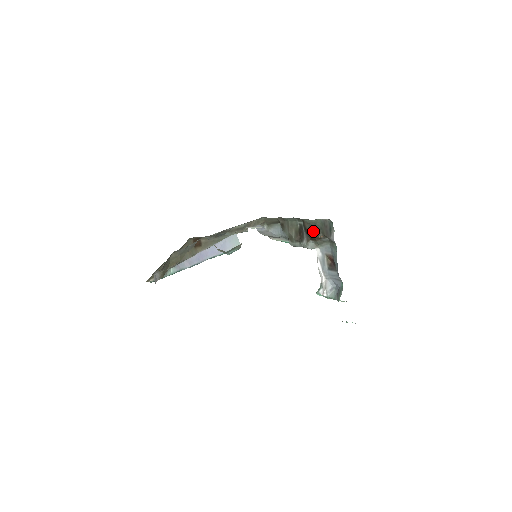
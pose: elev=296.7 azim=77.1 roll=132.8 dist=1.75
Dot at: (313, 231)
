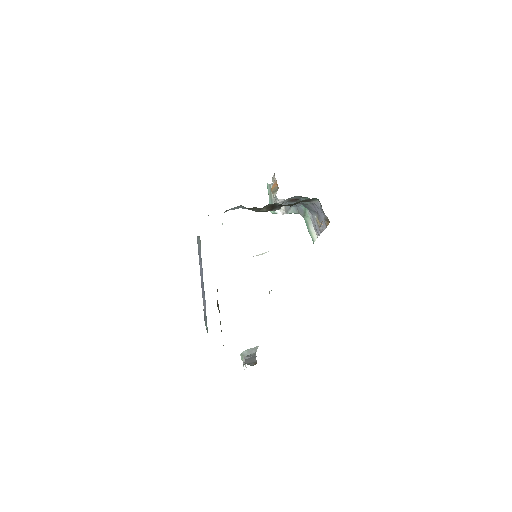
Dot at: (292, 205)
